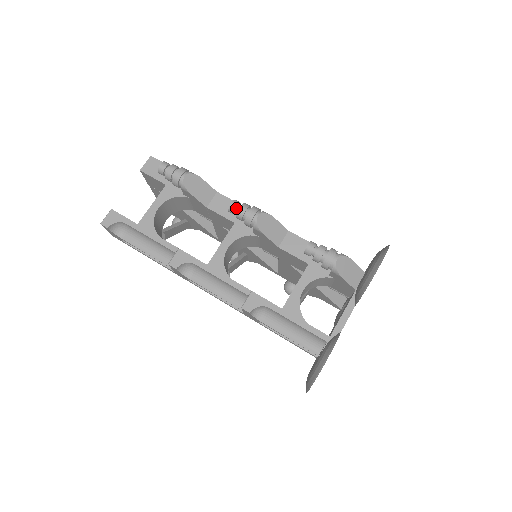
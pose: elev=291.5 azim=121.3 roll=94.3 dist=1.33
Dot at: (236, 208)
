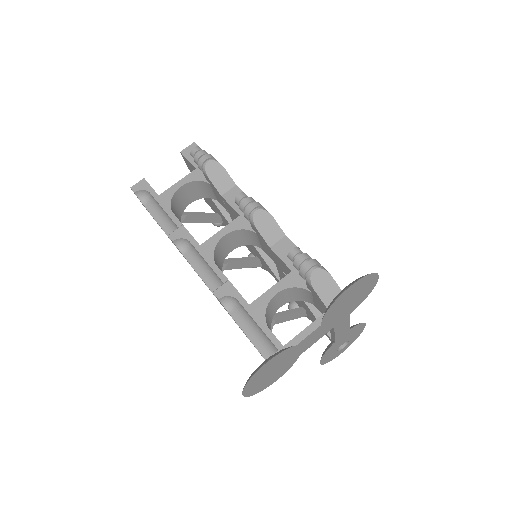
Dot at: (241, 200)
